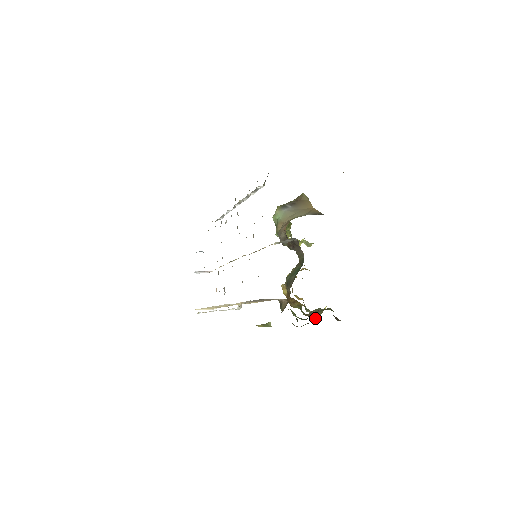
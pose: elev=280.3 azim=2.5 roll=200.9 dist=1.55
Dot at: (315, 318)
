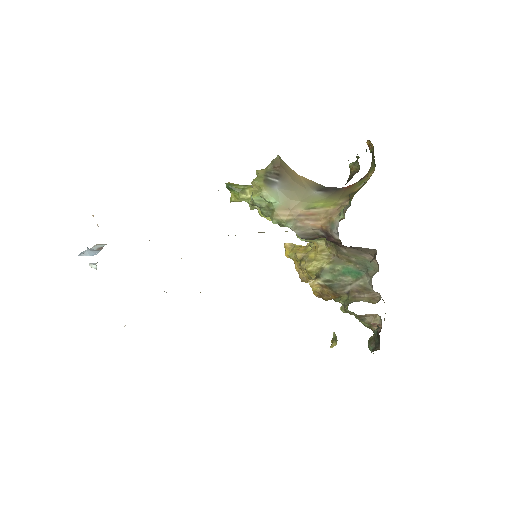
Dot at: occluded
